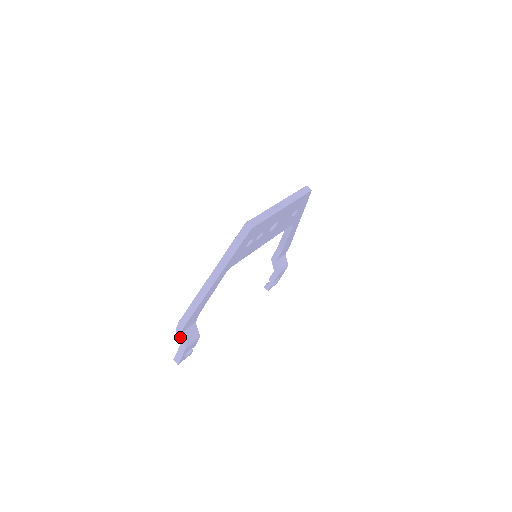
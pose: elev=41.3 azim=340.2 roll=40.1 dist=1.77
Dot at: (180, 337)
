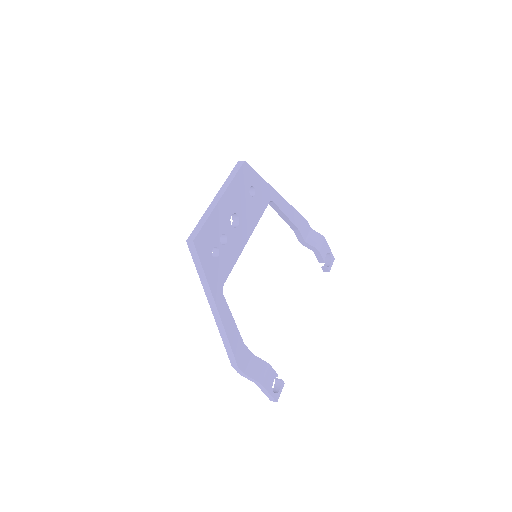
Dot at: (248, 378)
